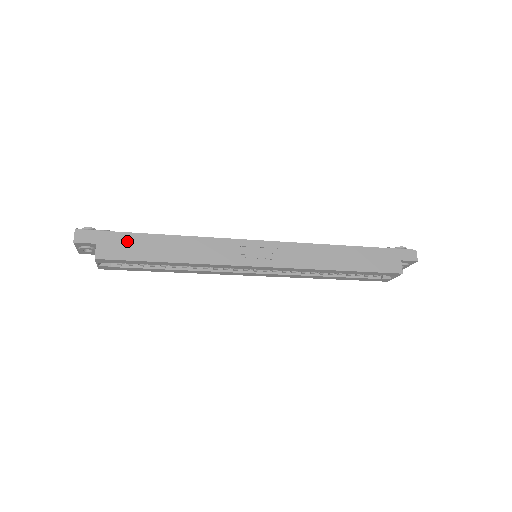
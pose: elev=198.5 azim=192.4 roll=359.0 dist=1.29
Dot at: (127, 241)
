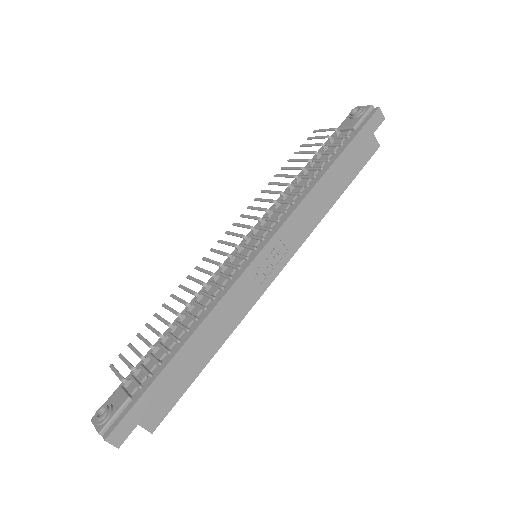
Dot at: (160, 390)
